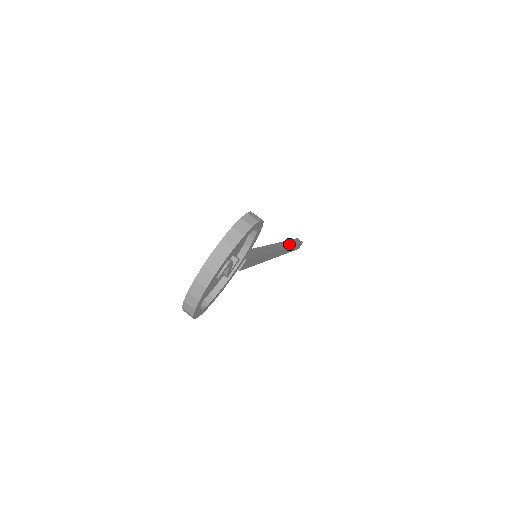
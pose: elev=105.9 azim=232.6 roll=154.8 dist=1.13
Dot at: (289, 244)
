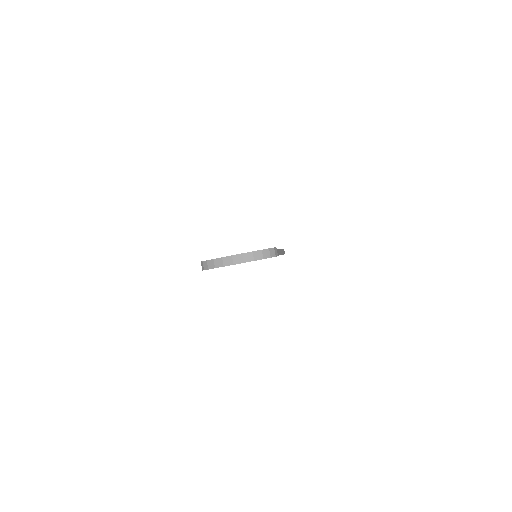
Dot at: occluded
